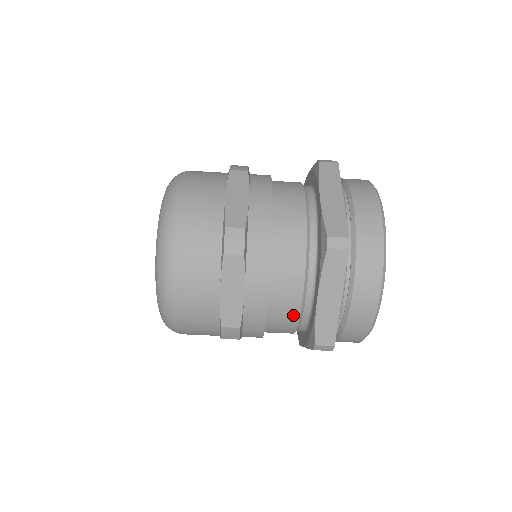
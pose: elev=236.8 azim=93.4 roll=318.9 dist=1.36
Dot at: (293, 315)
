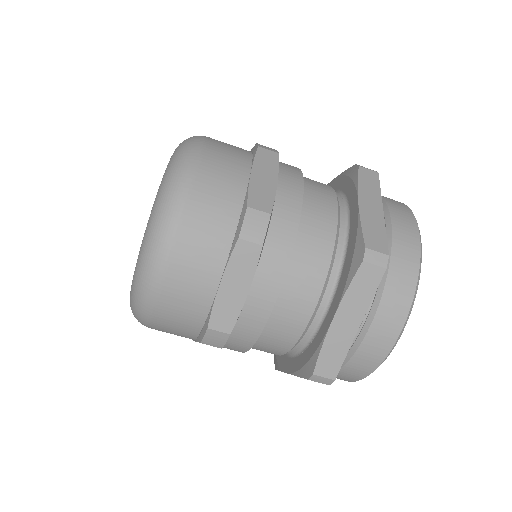
Dot at: (294, 333)
